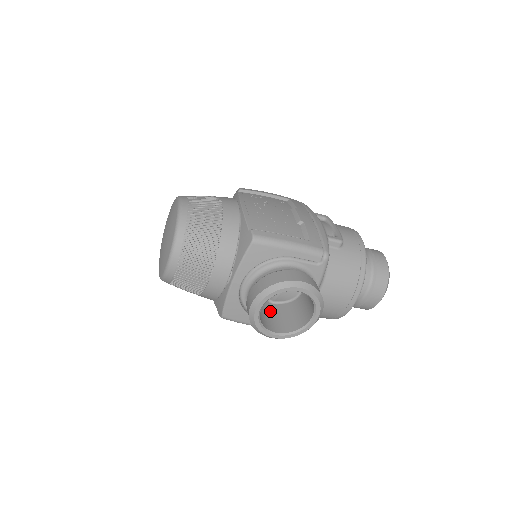
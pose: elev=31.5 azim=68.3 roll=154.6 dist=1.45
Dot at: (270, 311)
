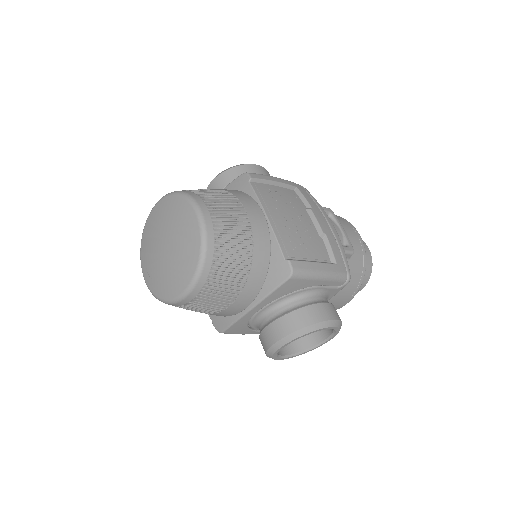
Dot at: occluded
